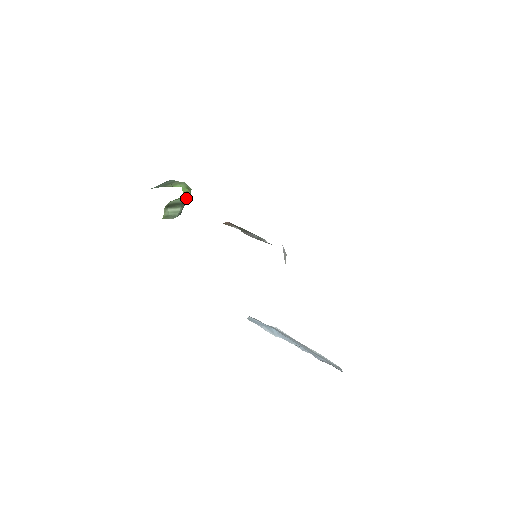
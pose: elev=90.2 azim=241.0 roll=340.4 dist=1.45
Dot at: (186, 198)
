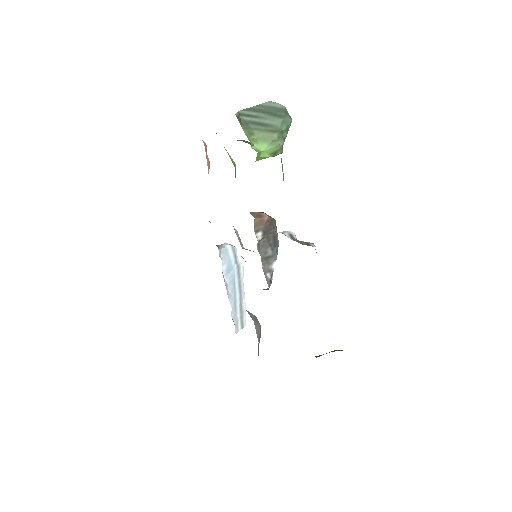
Dot at: occluded
